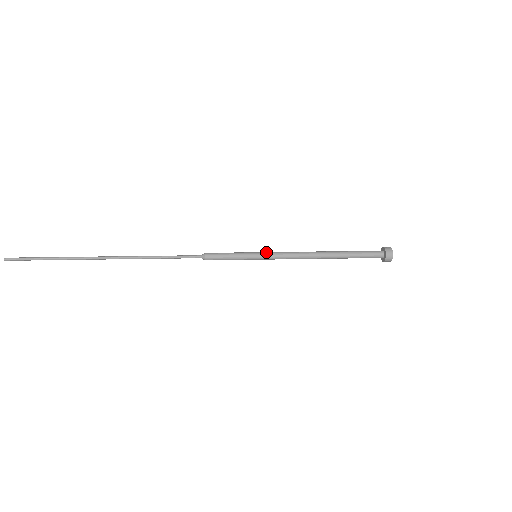
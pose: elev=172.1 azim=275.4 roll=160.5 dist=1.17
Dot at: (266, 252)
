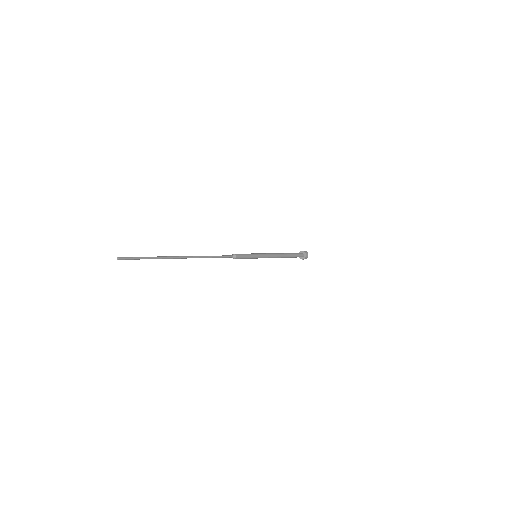
Dot at: (262, 255)
